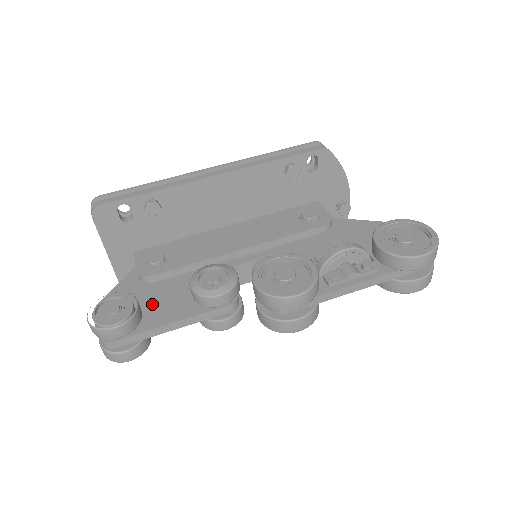
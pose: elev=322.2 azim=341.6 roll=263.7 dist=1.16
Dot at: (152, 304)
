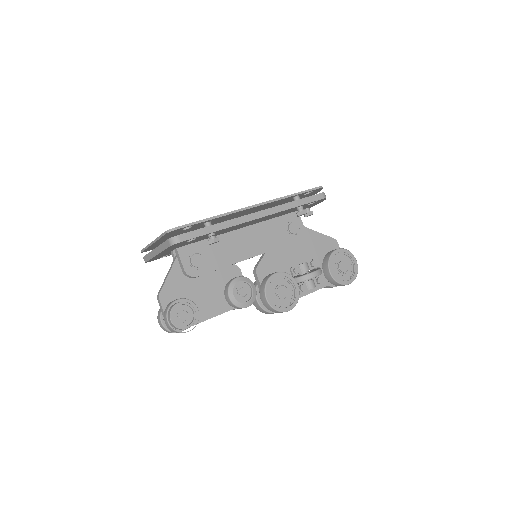
Dot at: (198, 300)
